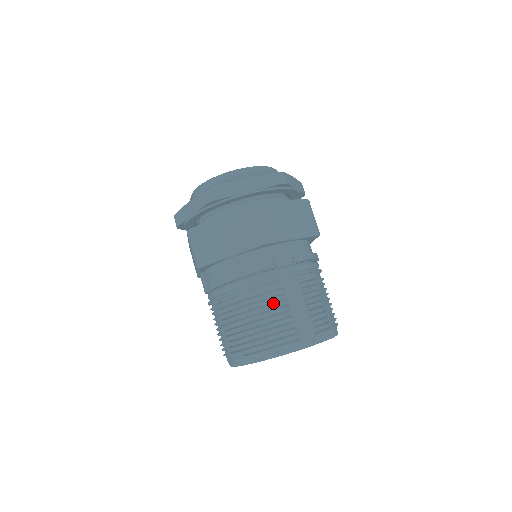
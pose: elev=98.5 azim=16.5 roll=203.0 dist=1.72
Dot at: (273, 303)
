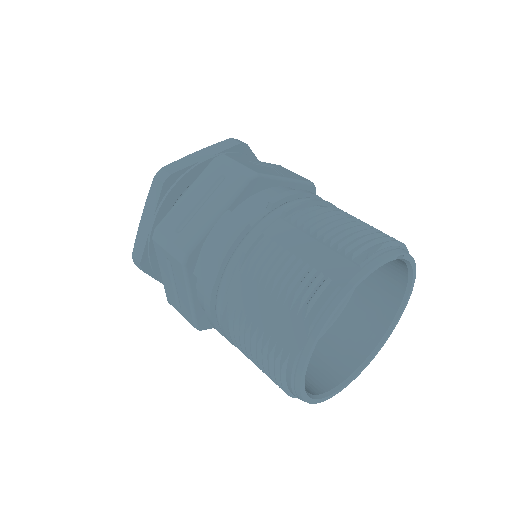
Dot at: occluded
